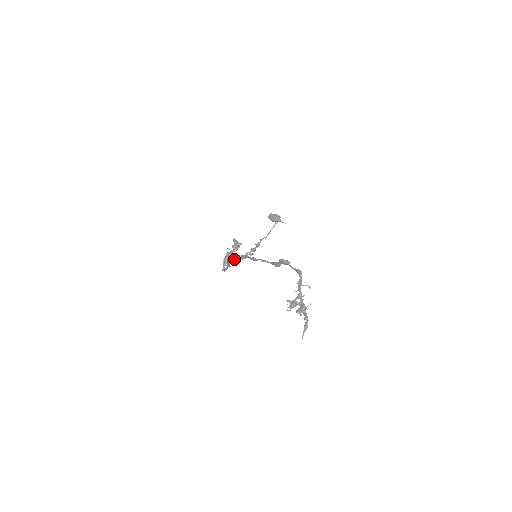
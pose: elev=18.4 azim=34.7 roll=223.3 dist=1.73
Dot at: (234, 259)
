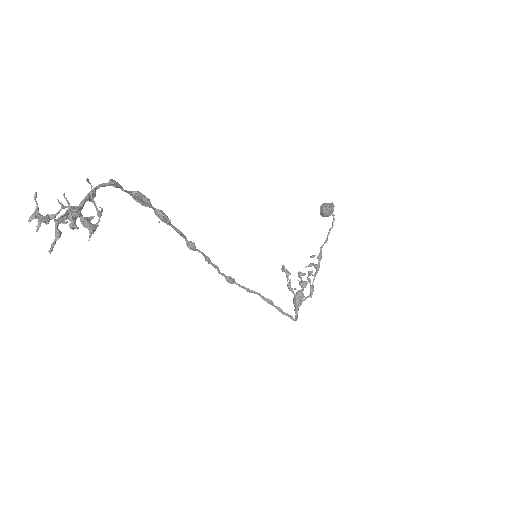
Dot at: (306, 297)
